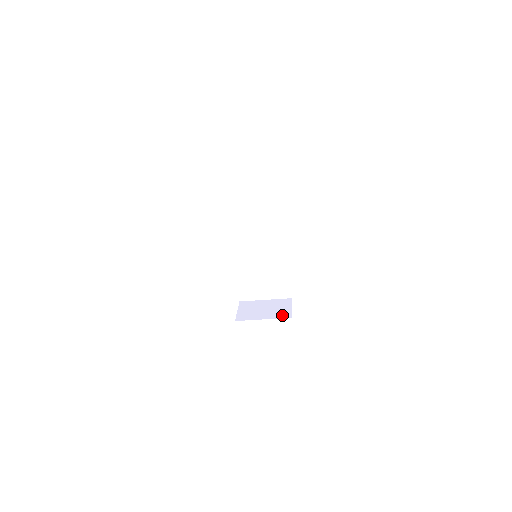
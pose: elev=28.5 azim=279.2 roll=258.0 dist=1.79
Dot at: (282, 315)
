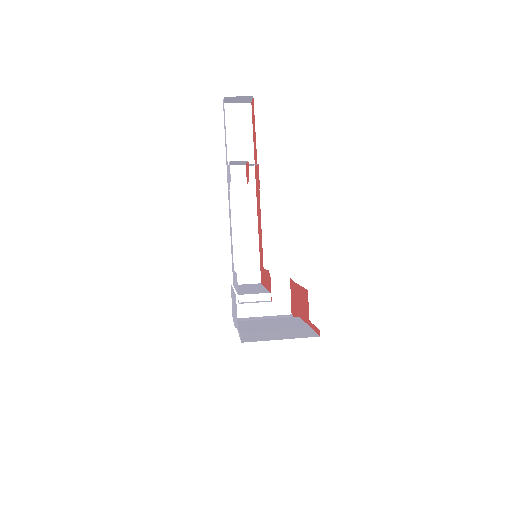
Dot at: (281, 310)
